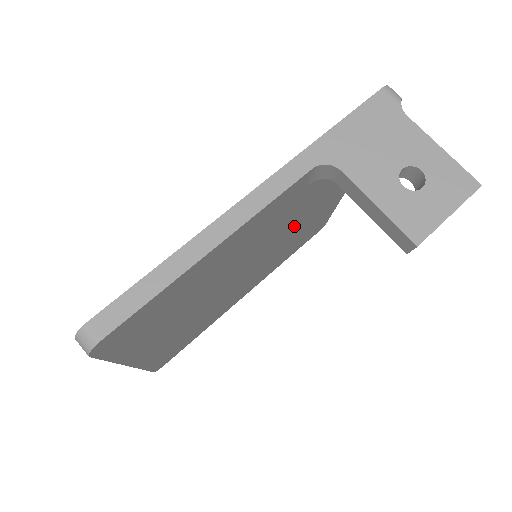
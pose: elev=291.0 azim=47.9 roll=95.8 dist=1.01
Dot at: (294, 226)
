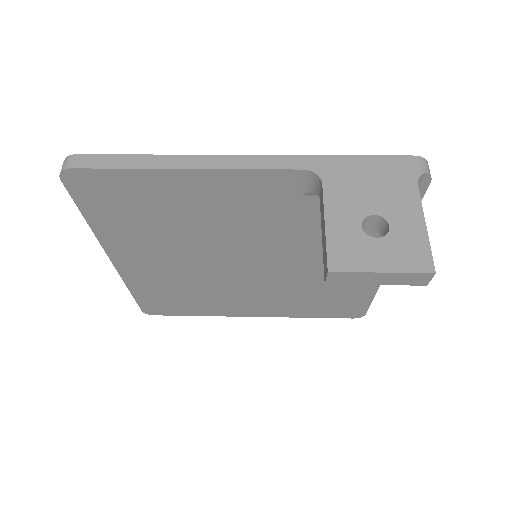
Dot at: (304, 257)
